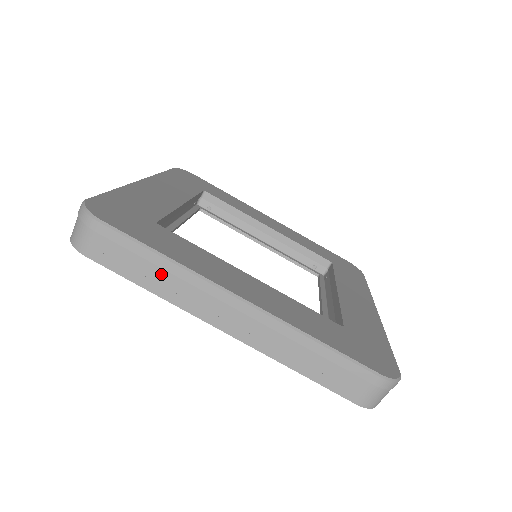
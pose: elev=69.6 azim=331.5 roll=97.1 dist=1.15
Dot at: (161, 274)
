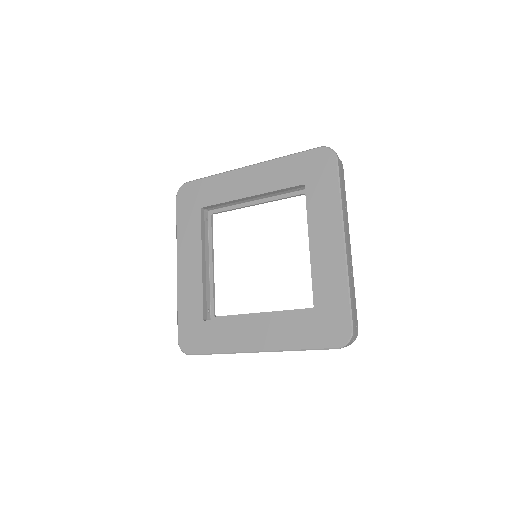
Dot at: occluded
